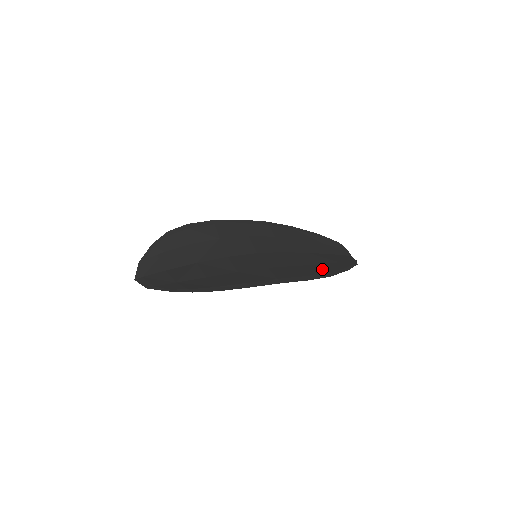
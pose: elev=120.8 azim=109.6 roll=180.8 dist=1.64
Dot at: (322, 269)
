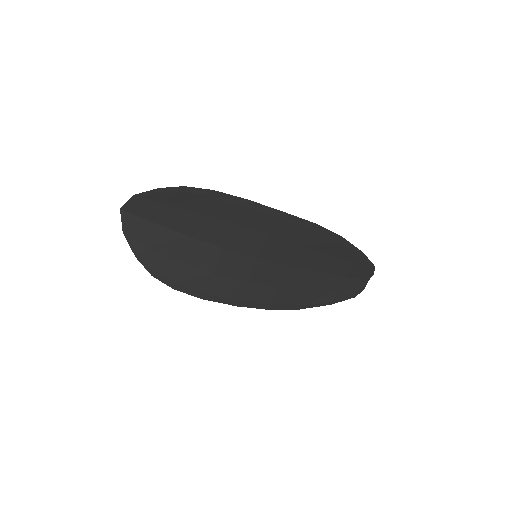
Dot at: (303, 299)
